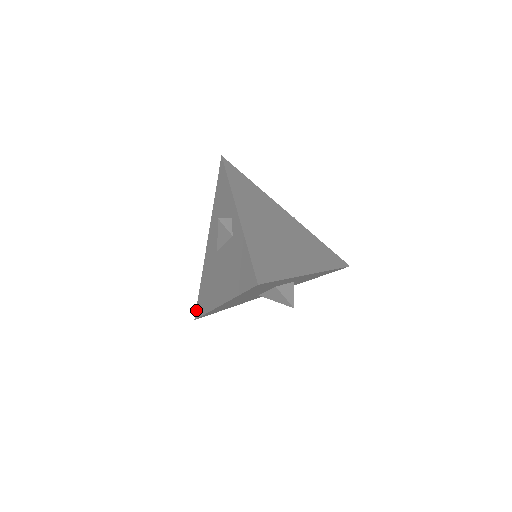
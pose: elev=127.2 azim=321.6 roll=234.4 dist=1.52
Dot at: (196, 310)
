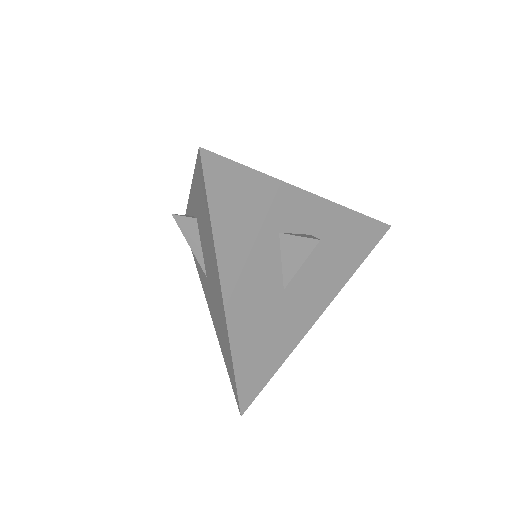
Dot at: occluded
